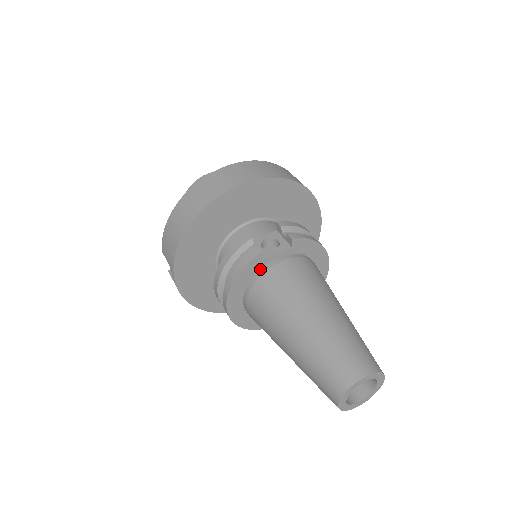
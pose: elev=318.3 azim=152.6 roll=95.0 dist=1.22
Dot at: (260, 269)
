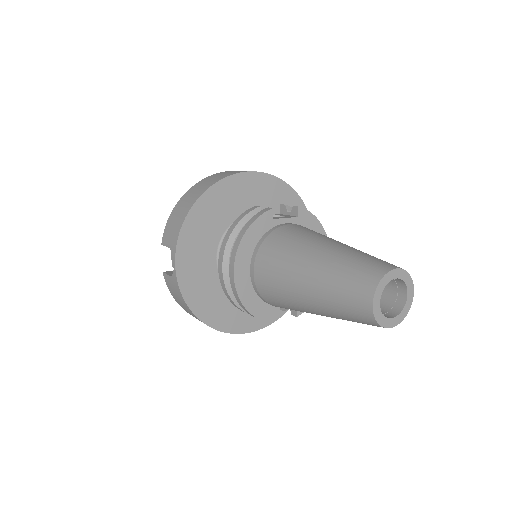
Dot at: (269, 230)
